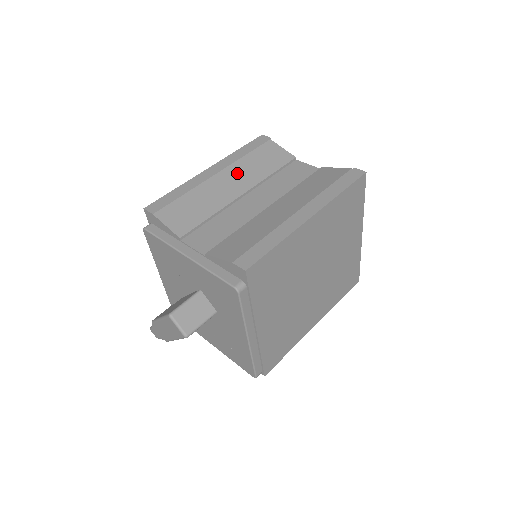
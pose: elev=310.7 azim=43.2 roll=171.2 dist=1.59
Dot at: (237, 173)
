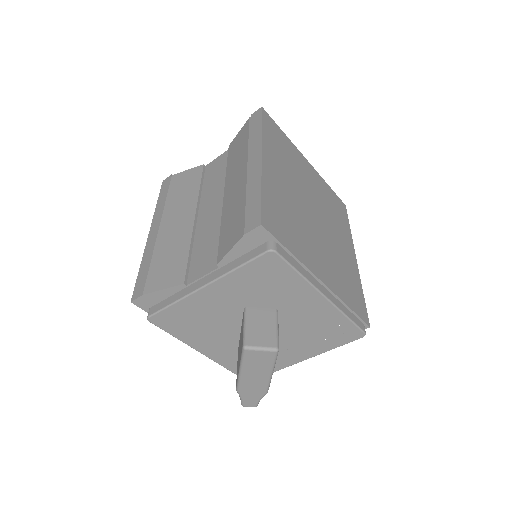
Dot at: (174, 211)
